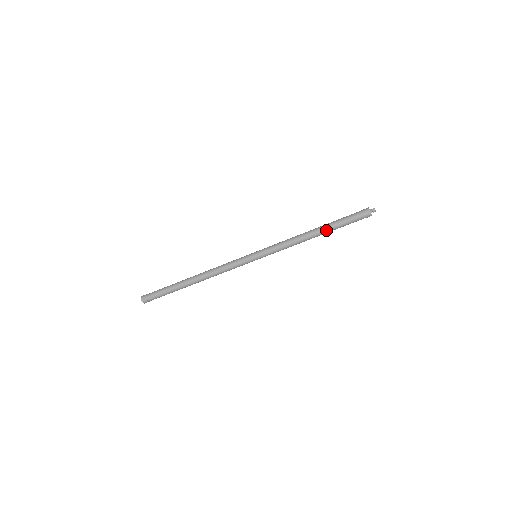
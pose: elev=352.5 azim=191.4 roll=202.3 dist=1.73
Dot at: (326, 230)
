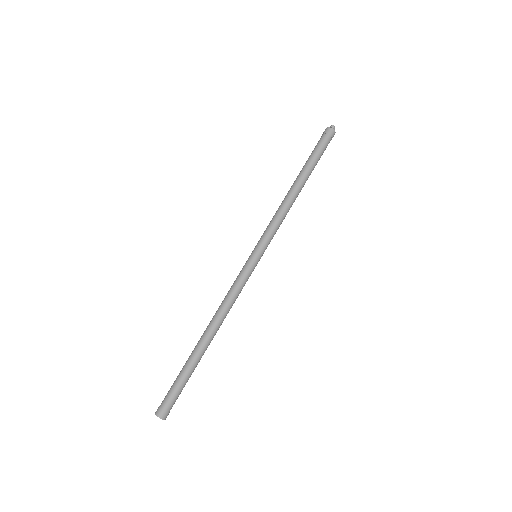
Dot at: (307, 176)
